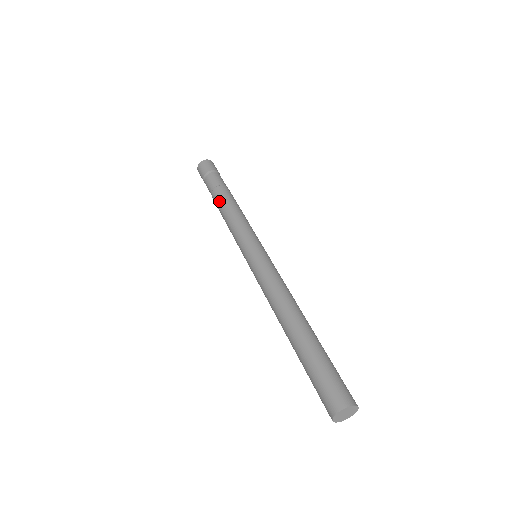
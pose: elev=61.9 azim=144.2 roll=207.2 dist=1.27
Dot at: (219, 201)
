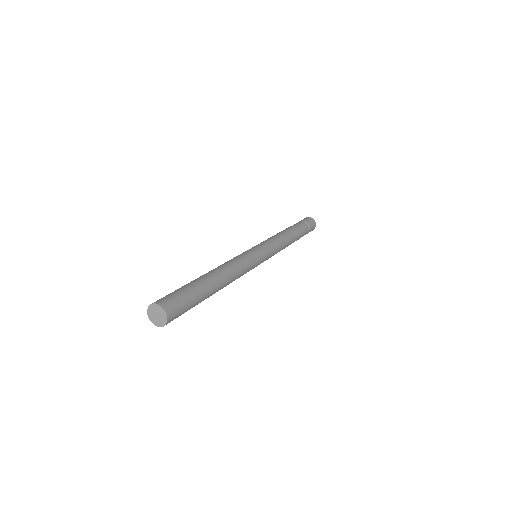
Dot at: occluded
